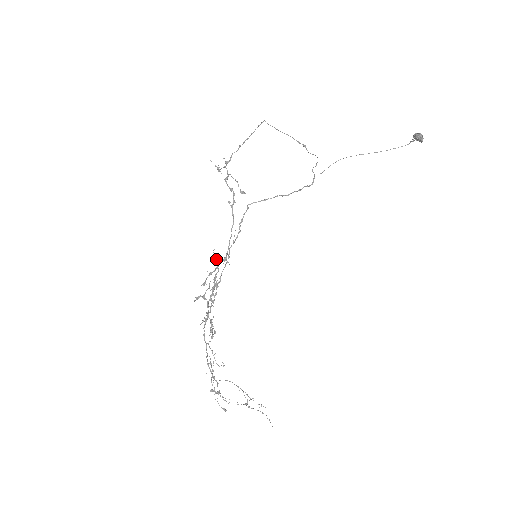
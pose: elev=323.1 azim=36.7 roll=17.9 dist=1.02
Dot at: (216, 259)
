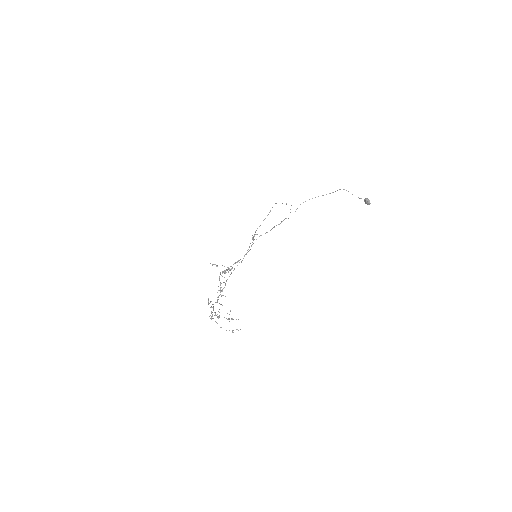
Dot at: (235, 263)
